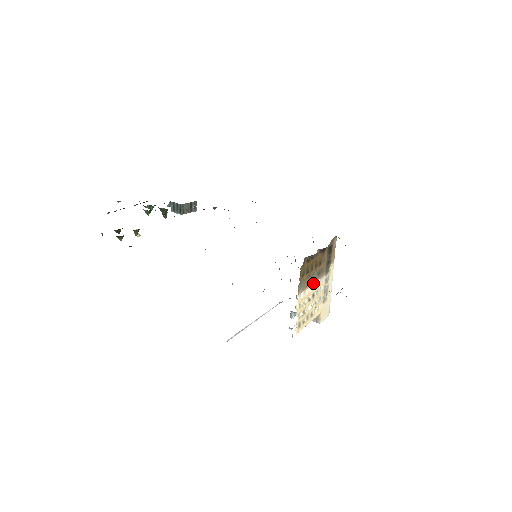
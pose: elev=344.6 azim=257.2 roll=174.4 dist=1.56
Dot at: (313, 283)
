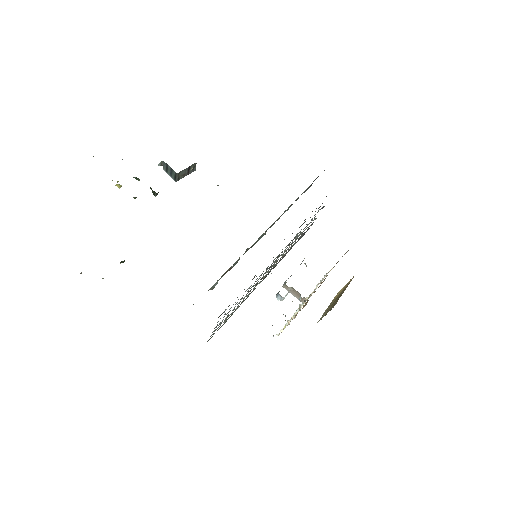
Dot at: occluded
